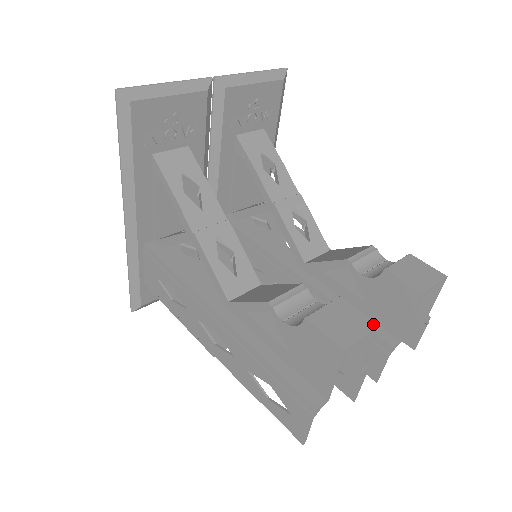
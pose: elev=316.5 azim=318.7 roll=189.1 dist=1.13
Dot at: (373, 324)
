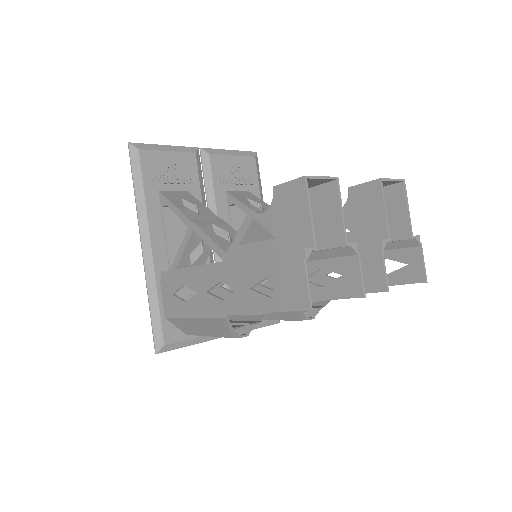
Dot at: (332, 178)
